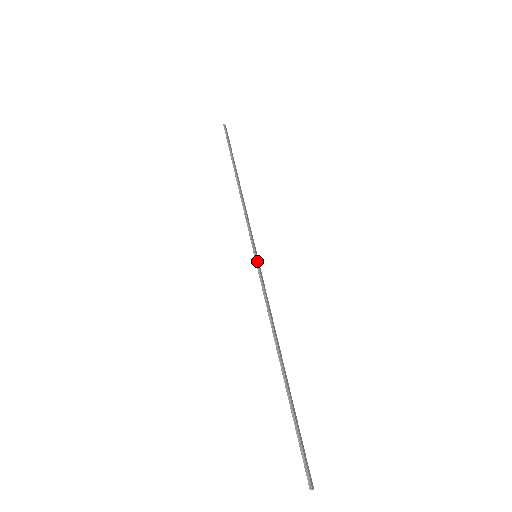
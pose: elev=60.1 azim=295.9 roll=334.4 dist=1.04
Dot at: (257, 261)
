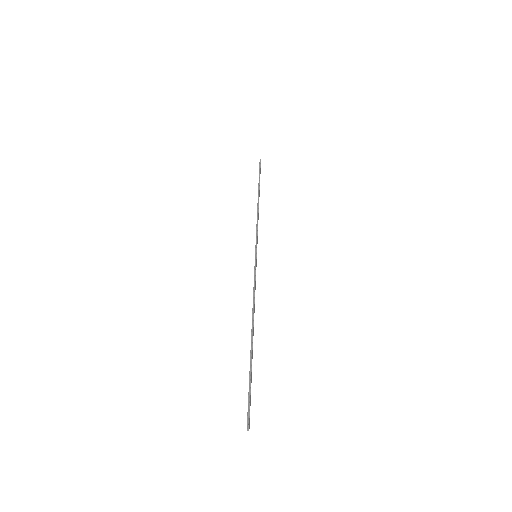
Dot at: (256, 259)
